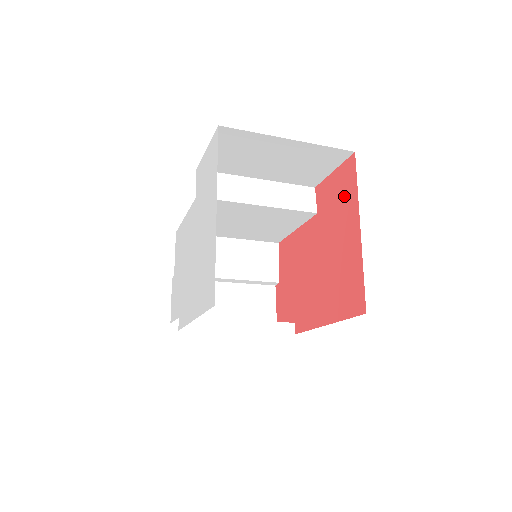
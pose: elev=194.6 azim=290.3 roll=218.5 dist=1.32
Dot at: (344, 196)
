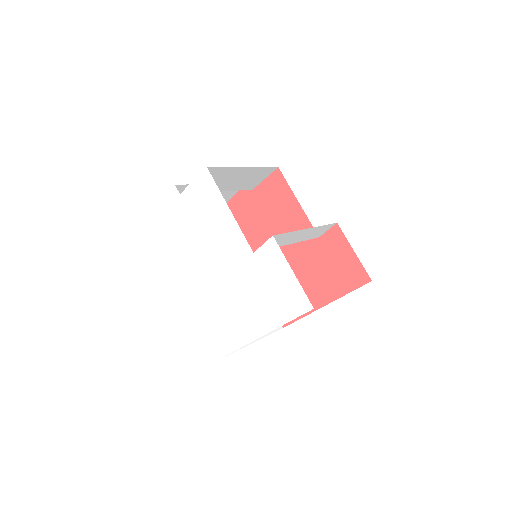
Dot at: (339, 277)
